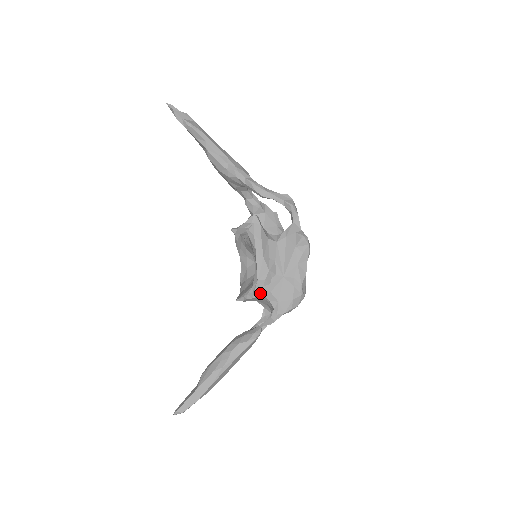
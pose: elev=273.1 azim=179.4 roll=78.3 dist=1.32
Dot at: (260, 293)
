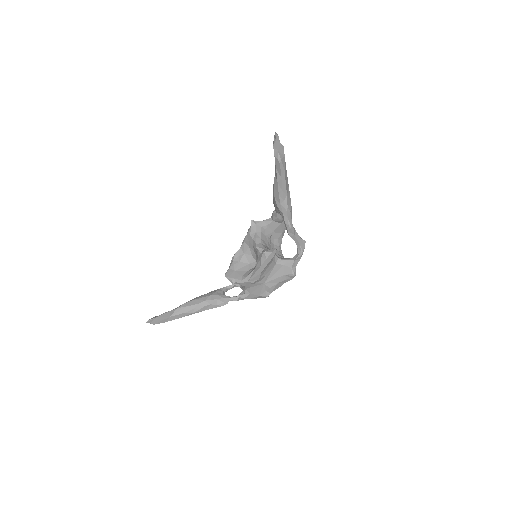
Dot at: (244, 285)
